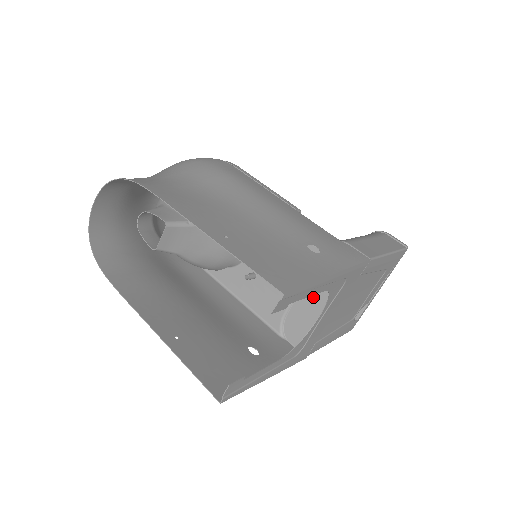
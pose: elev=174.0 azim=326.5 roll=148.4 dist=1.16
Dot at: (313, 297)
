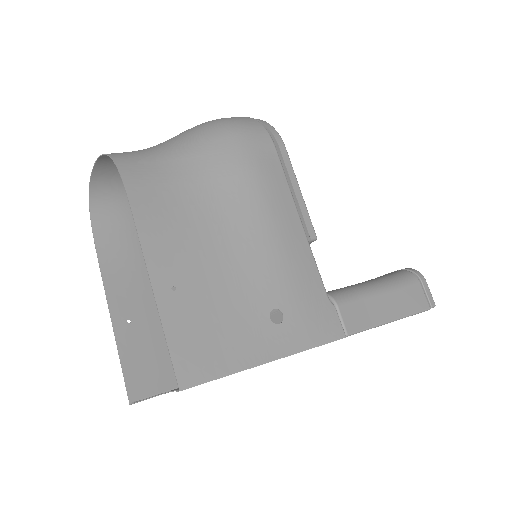
Dot at: occluded
